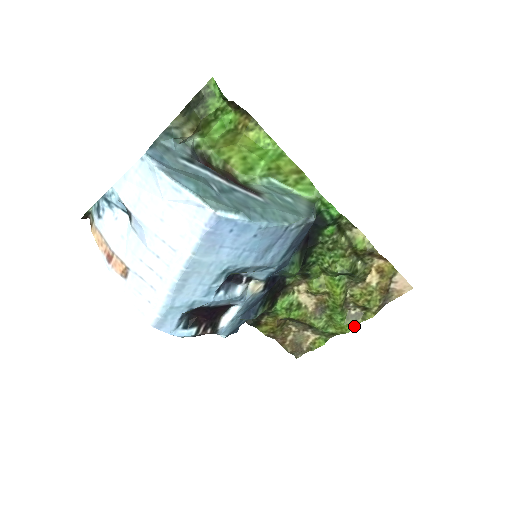
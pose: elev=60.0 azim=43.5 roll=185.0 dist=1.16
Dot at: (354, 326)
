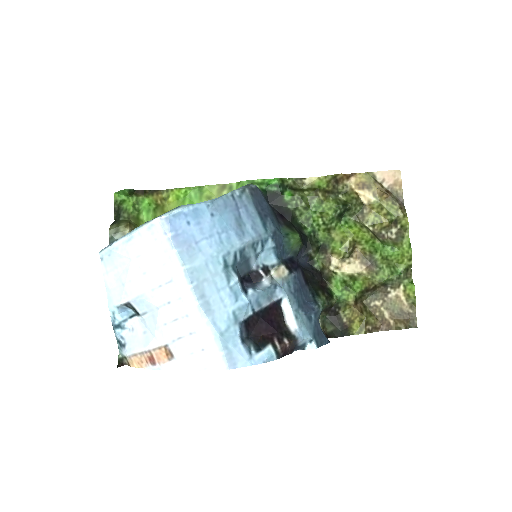
Dot at: (408, 243)
